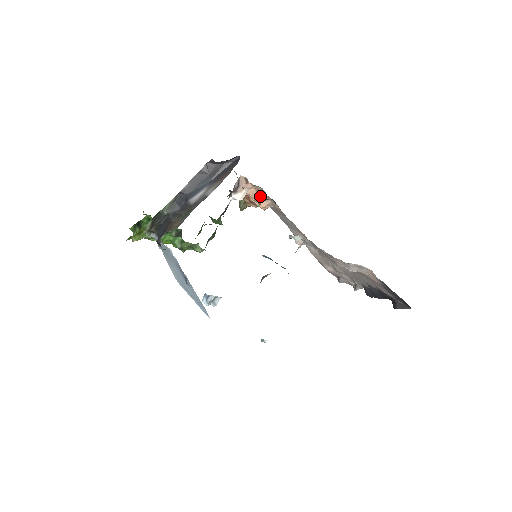
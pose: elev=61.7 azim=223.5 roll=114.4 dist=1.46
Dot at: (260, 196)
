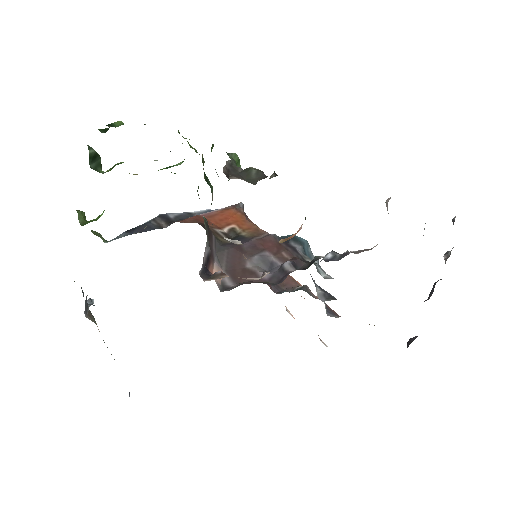
Dot at: occluded
